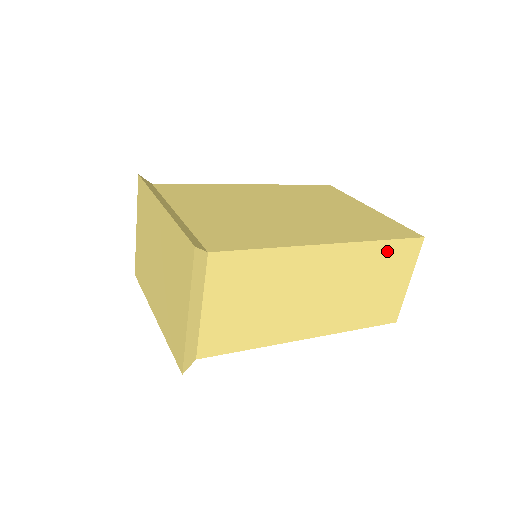
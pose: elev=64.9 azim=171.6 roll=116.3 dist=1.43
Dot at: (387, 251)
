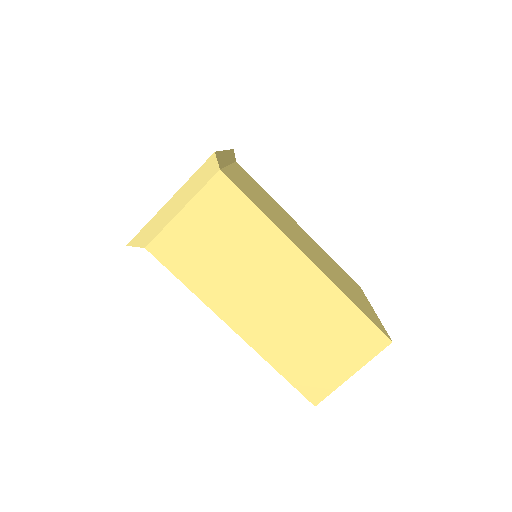
Dot at: (351, 319)
